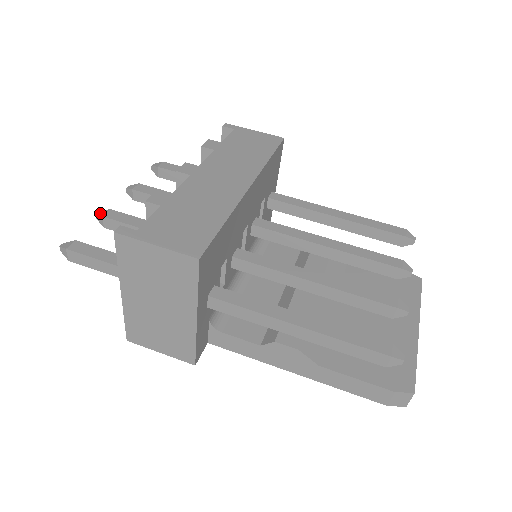
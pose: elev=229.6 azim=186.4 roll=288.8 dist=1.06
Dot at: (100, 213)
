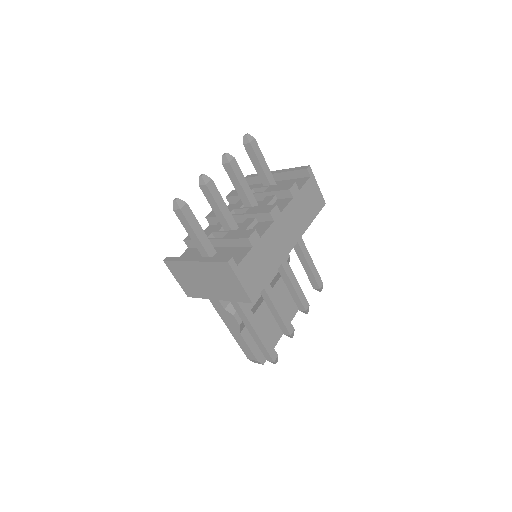
Dot at: (205, 178)
